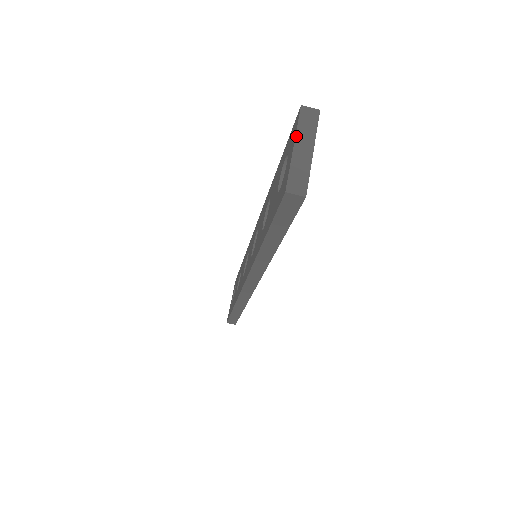
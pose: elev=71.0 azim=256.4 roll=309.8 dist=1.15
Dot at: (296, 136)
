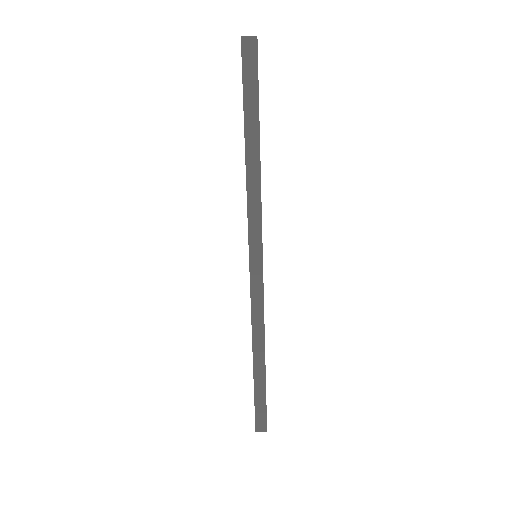
Dot at: occluded
